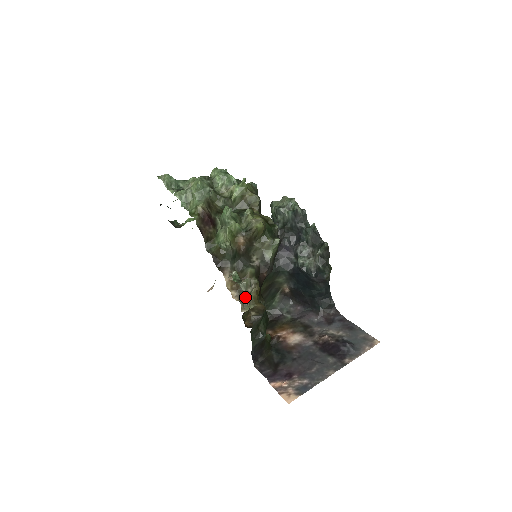
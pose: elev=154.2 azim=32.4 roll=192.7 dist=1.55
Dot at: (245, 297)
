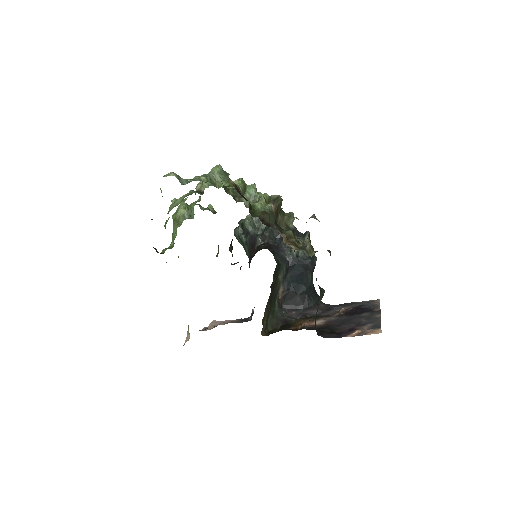
Dot at: (303, 247)
